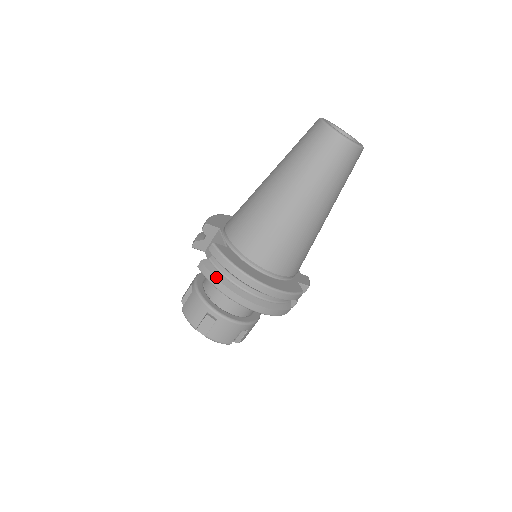
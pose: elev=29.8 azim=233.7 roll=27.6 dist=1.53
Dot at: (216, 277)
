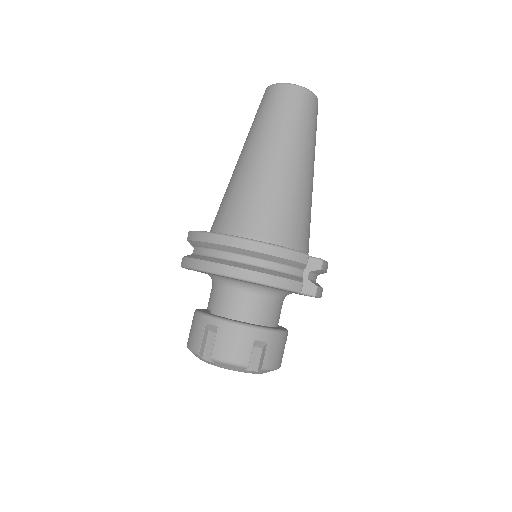
Dot at: (195, 258)
